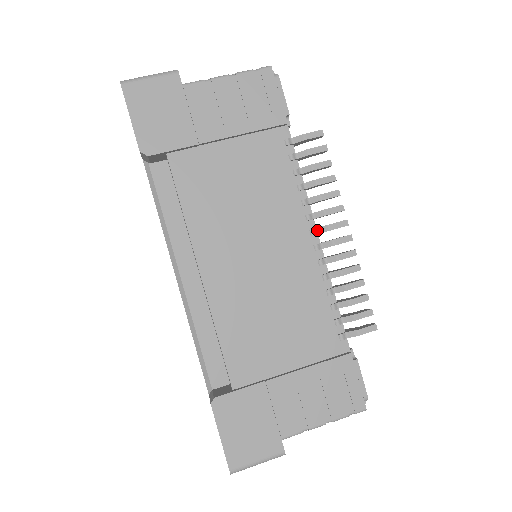
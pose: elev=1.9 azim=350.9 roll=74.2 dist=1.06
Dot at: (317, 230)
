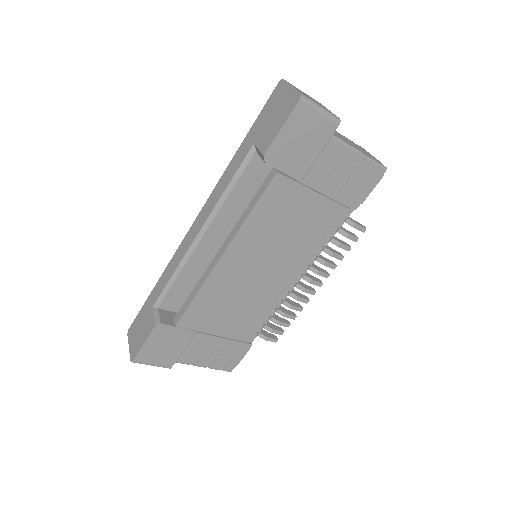
Dot at: (303, 276)
